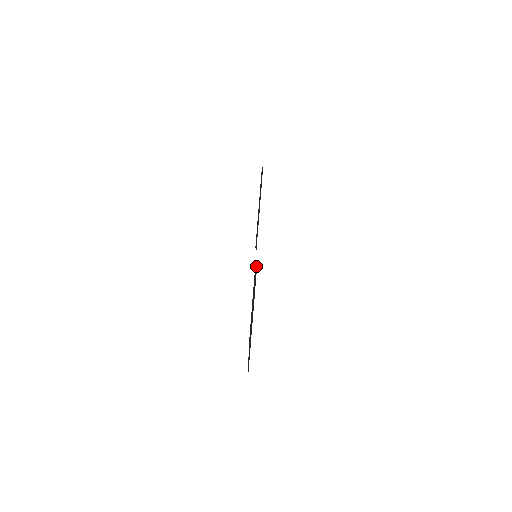
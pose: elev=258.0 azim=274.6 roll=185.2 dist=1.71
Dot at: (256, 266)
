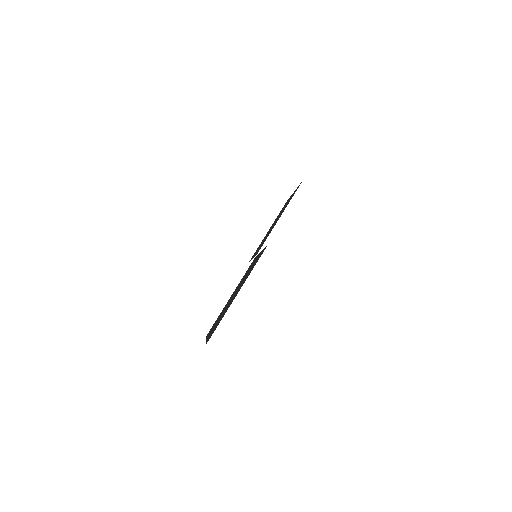
Dot at: occluded
